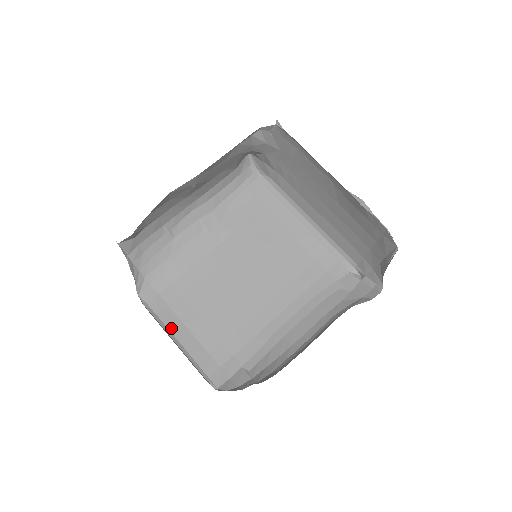
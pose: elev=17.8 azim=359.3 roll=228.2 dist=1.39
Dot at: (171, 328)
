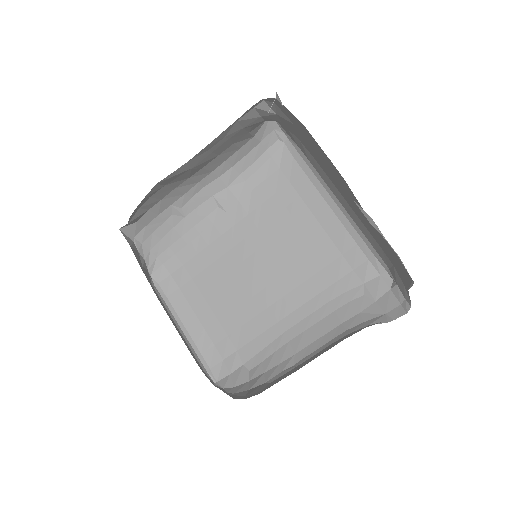
Dot at: (179, 313)
